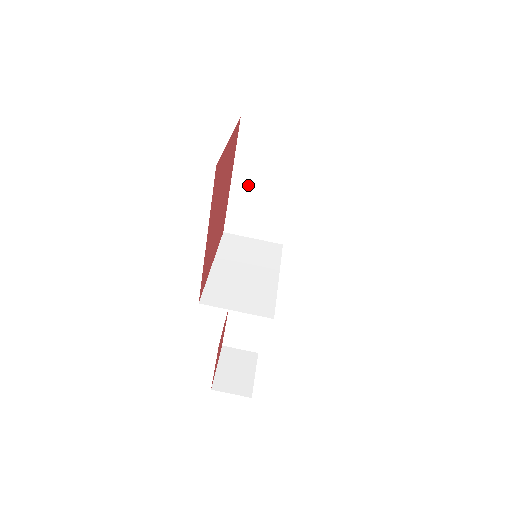
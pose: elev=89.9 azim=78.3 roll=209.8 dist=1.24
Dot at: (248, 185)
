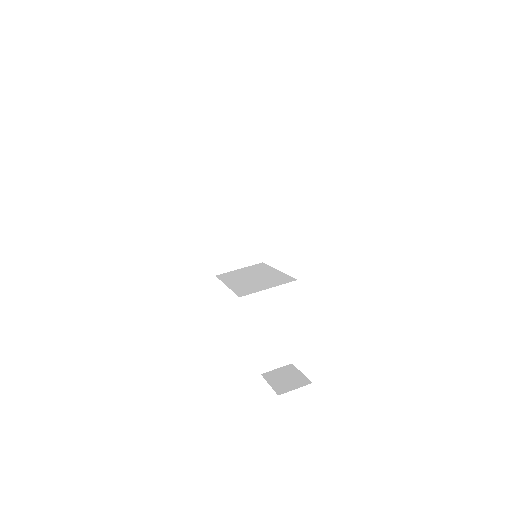
Dot at: (217, 227)
